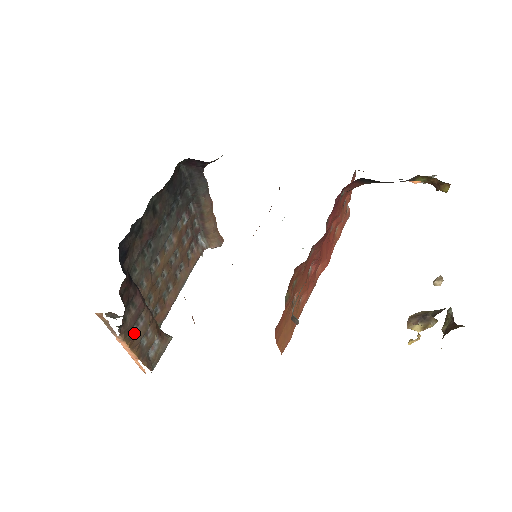
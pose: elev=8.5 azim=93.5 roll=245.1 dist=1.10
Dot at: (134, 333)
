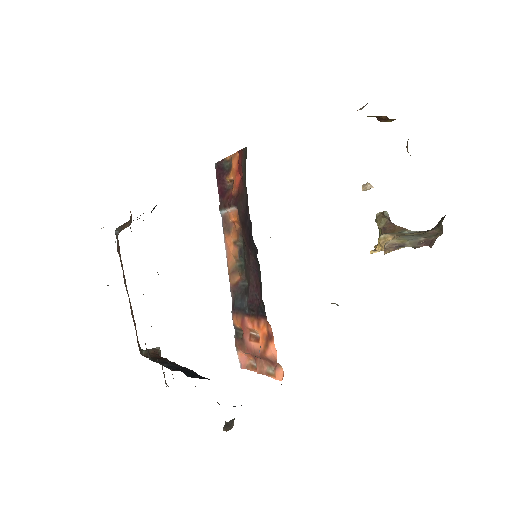
Dot at: occluded
